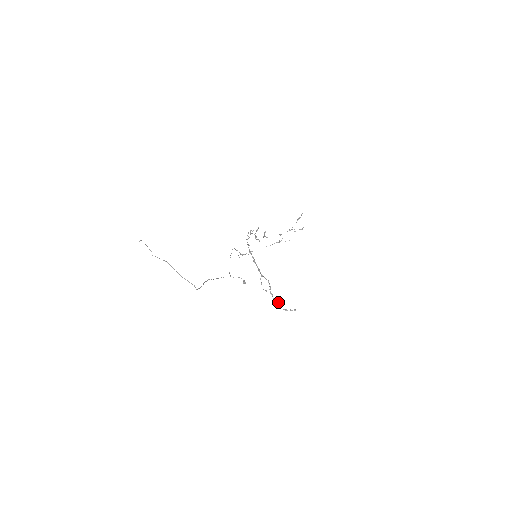
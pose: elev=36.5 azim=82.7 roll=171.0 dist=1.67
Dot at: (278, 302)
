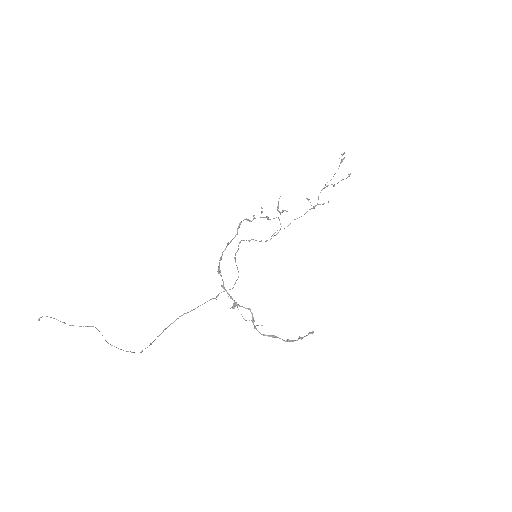
Dot at: (271, 336)
